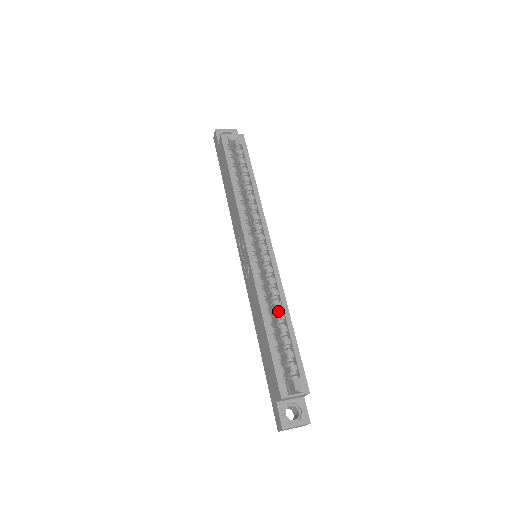
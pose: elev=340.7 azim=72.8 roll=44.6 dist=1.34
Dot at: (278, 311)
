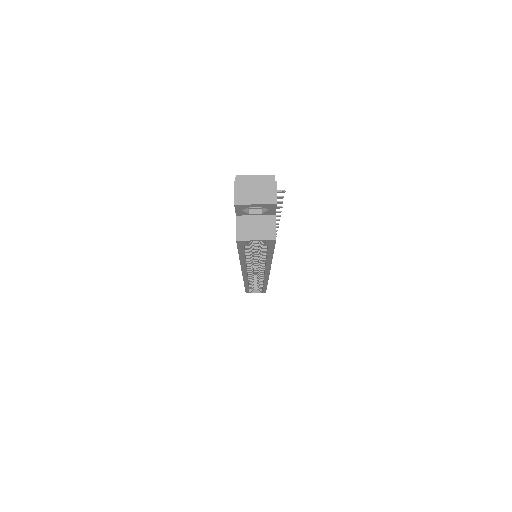
Dot at: occluded
